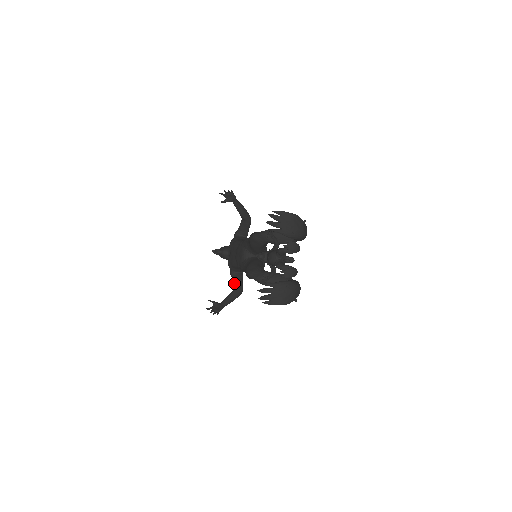
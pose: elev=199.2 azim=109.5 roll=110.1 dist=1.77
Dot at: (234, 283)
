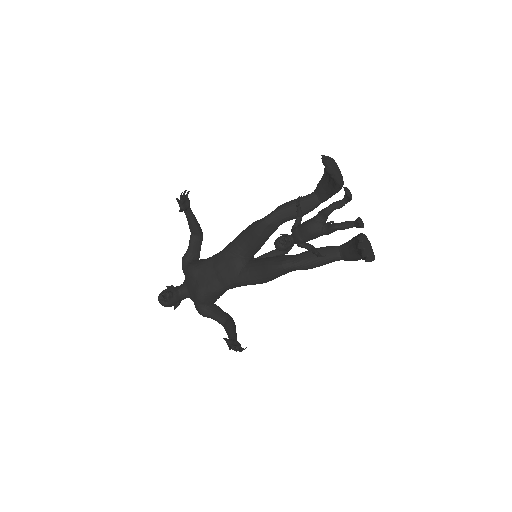
Dot at: (218, 317)
